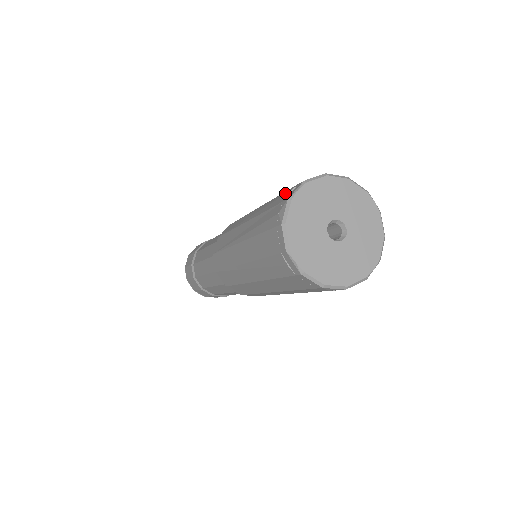
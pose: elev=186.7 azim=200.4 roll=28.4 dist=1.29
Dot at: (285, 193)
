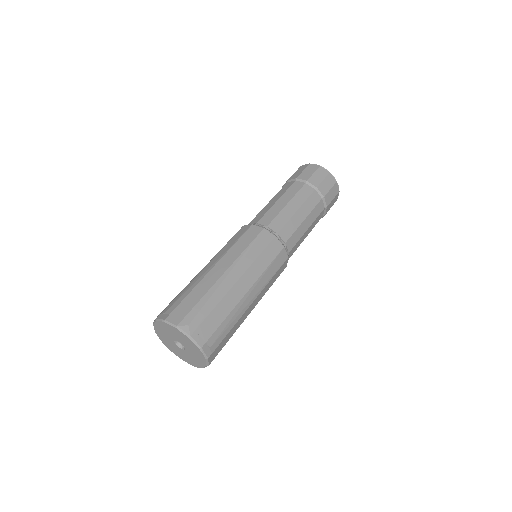
Dot at: (171, 307)
